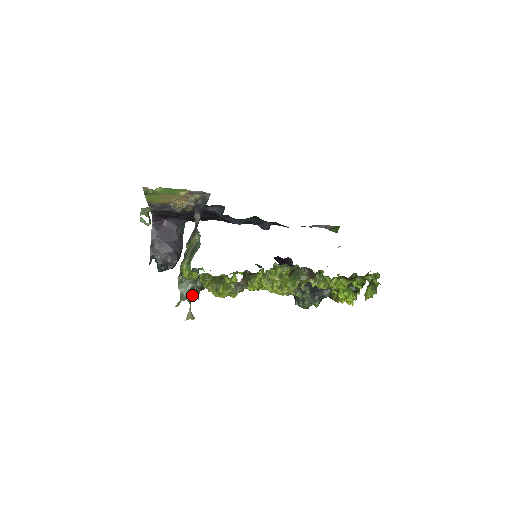
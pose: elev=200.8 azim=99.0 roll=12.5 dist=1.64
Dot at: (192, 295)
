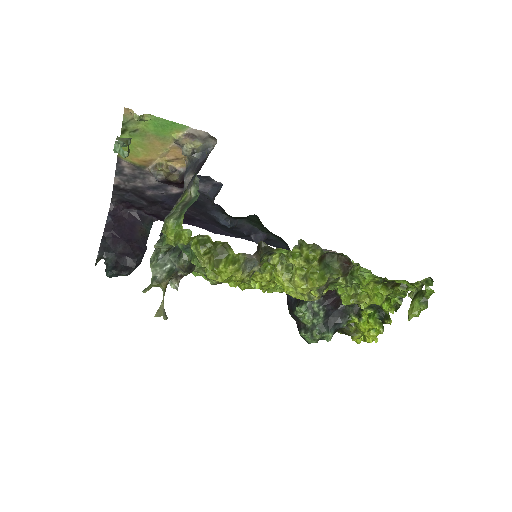
Dot at: (171, 277)
